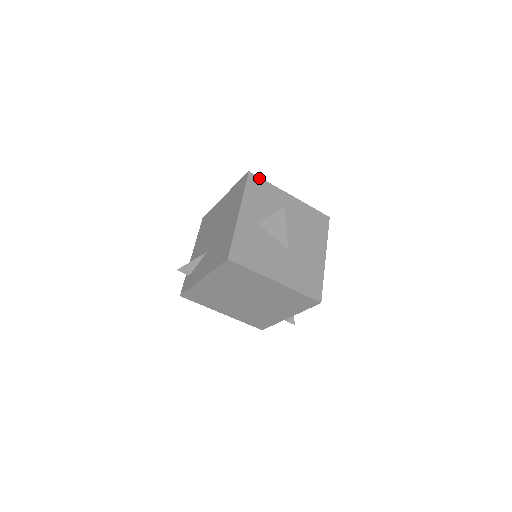
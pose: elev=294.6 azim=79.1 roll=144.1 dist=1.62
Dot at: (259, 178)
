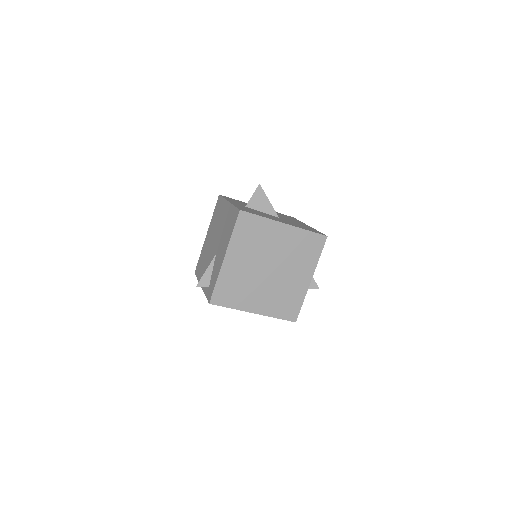
Dot at: occluded
